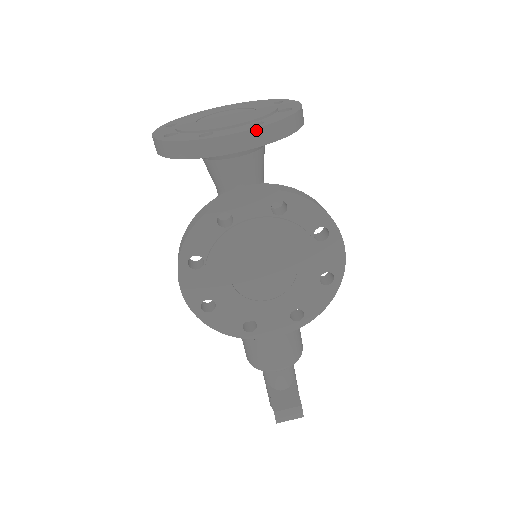
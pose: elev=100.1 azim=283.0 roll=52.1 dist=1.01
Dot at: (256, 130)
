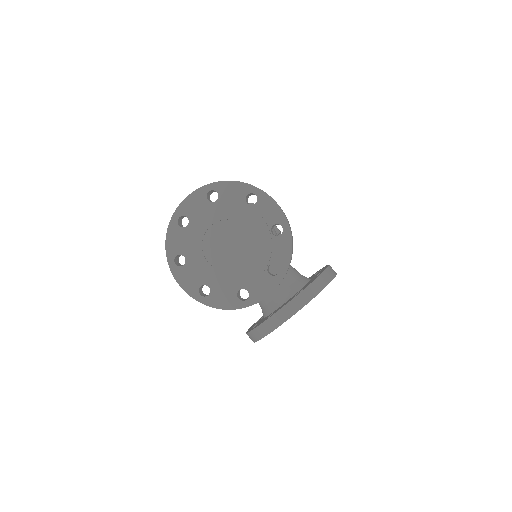
Dot at: occluded
